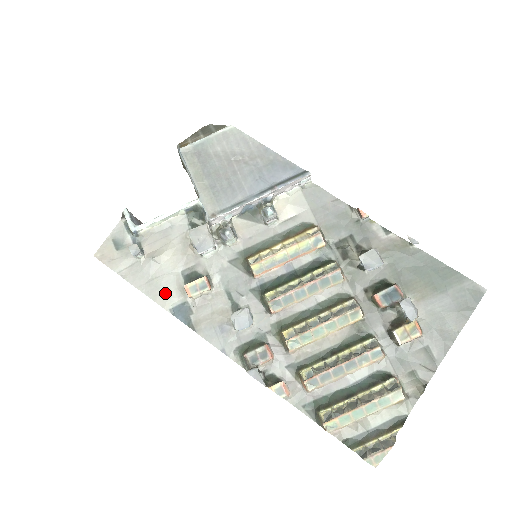
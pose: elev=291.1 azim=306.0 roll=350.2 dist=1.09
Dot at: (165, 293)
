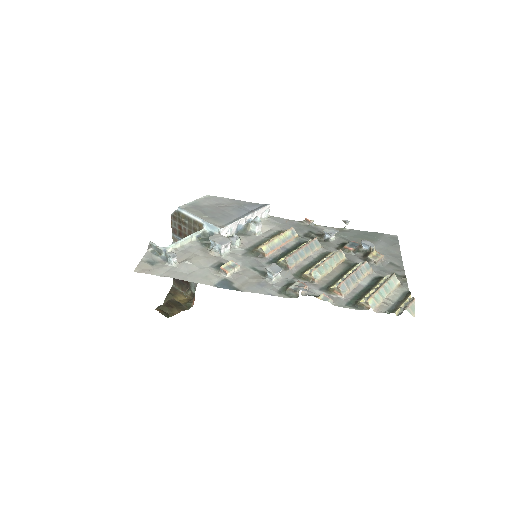
Dot at: (205, 278)
